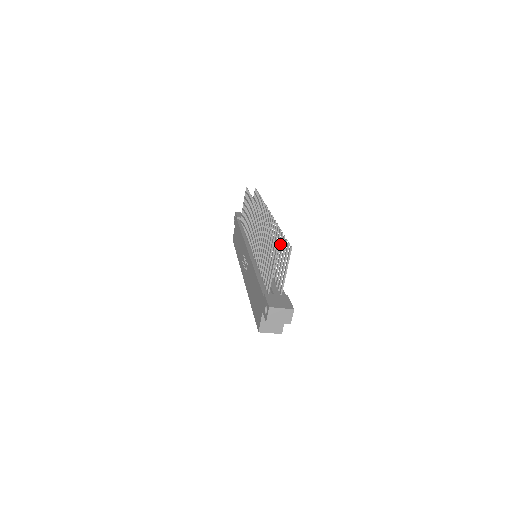
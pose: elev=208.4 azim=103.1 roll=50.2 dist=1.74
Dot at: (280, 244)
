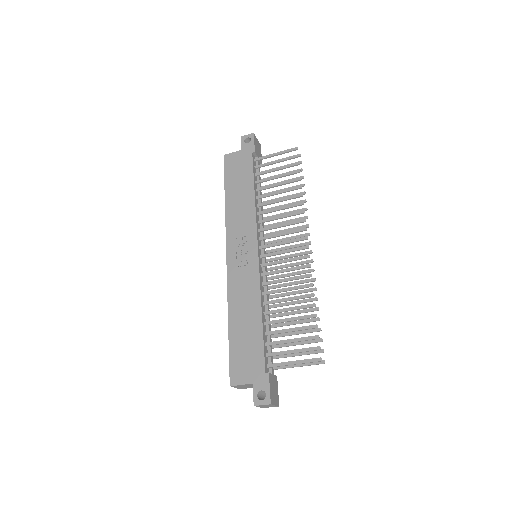
Dot at: (307, 322)
